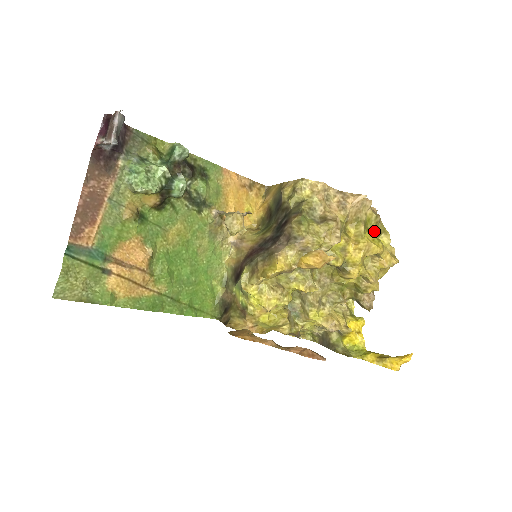
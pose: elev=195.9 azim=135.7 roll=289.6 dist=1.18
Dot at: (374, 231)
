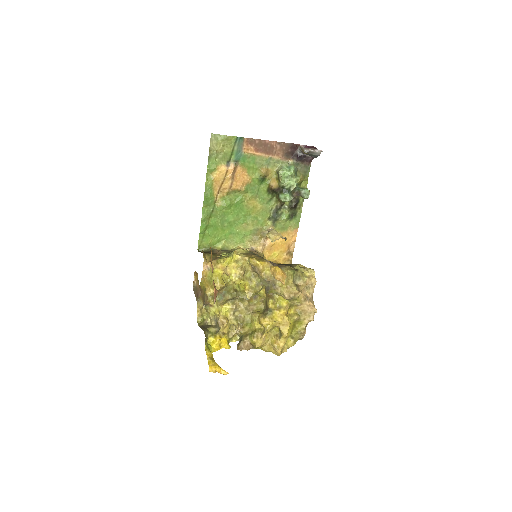
Dot at: (294, 331)
